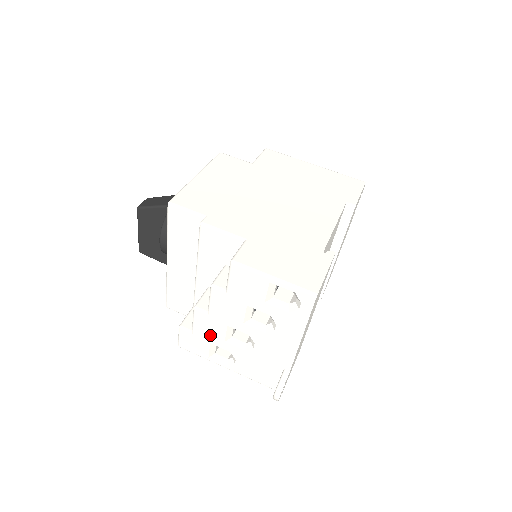
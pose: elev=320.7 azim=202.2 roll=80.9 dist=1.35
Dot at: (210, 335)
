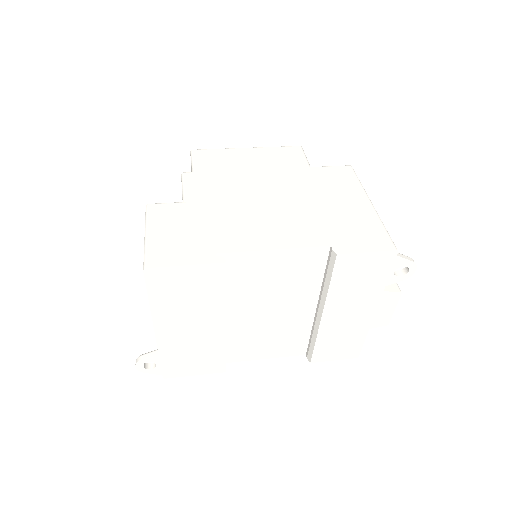
Dot at: occluded
